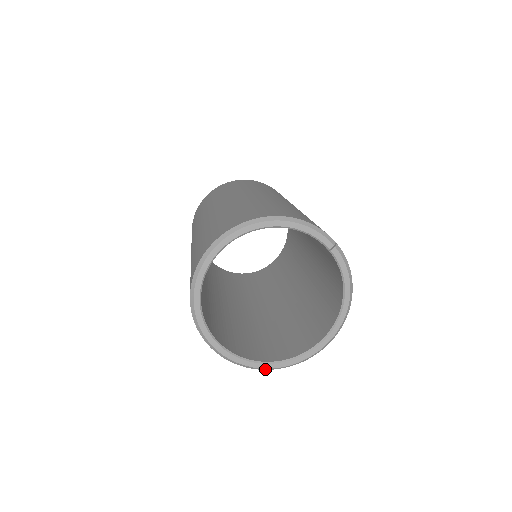
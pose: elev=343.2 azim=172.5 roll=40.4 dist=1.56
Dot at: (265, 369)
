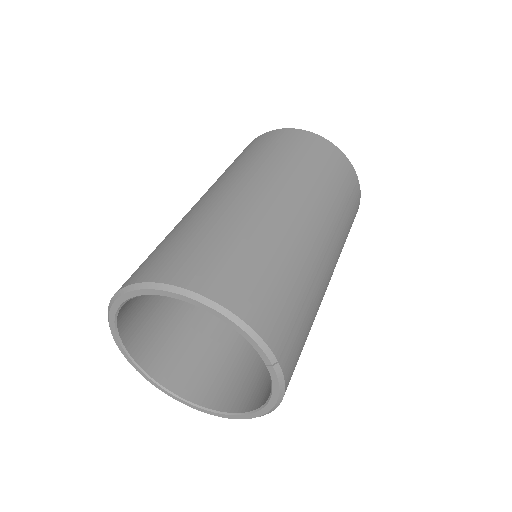
Dot at: (170, 394)
